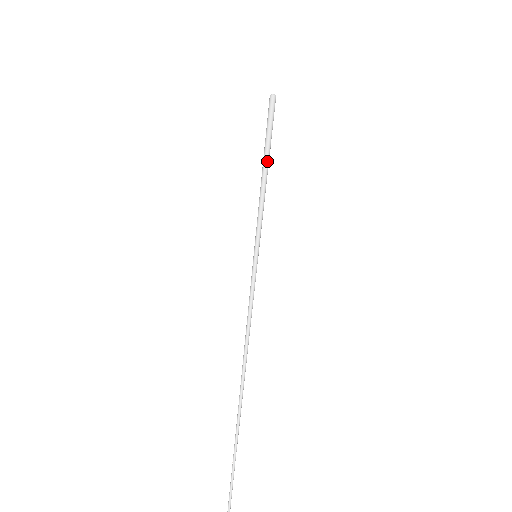
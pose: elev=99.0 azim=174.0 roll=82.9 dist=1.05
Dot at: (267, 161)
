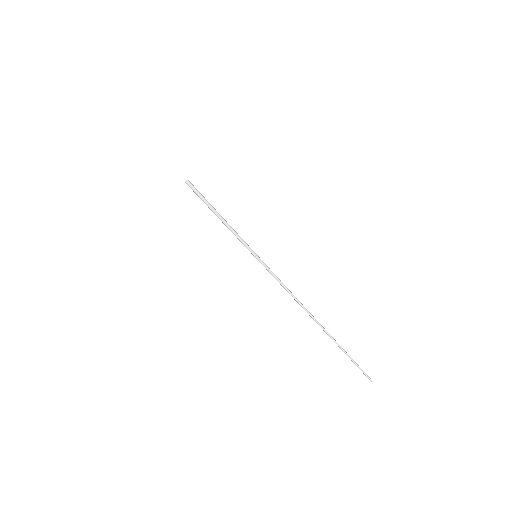
Dot at: (215, 211)
